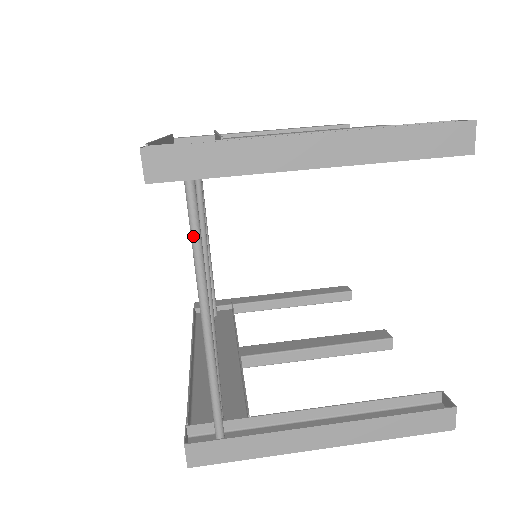
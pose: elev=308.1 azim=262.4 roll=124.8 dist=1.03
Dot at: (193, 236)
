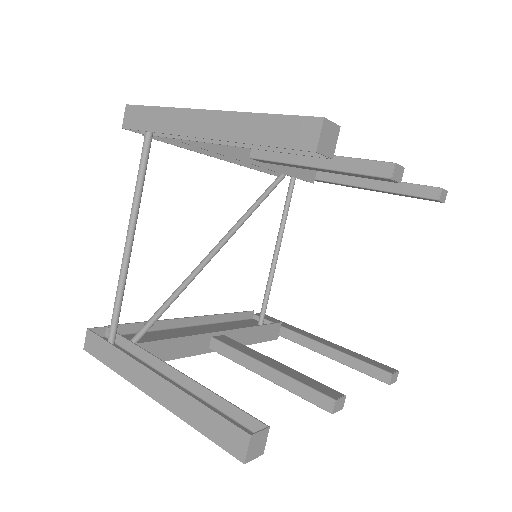
Dot at: (138, 174)
